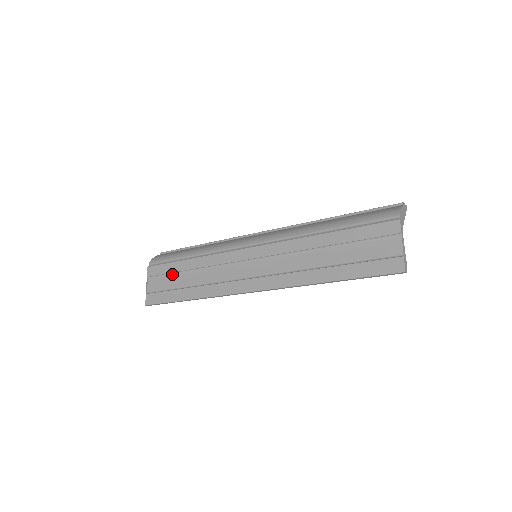
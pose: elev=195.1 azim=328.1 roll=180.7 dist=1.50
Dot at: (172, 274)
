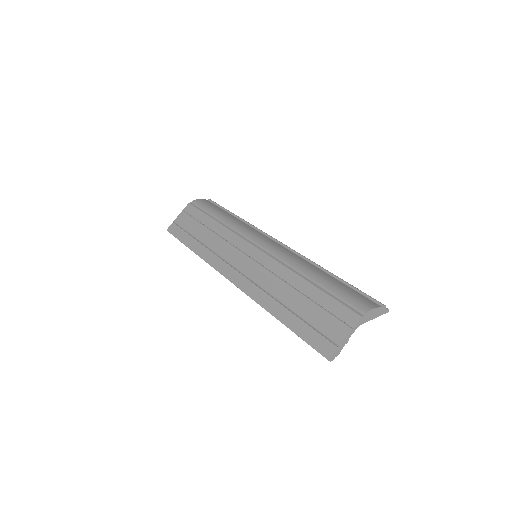
Dot at: (198, 222)
